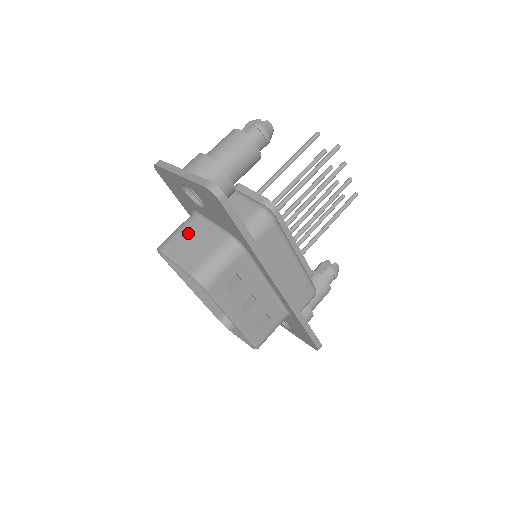
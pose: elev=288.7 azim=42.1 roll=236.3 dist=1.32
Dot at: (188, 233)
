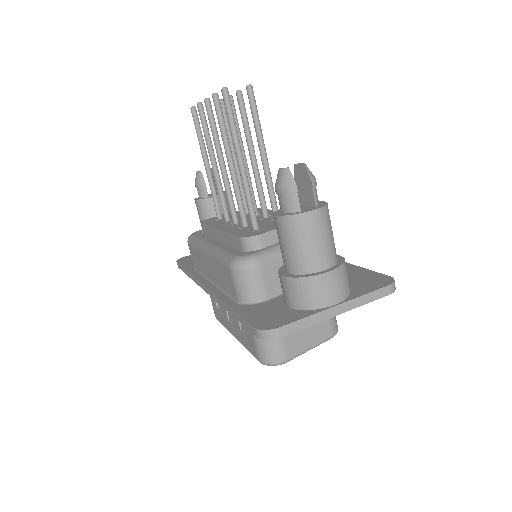
Dot at: occluded
